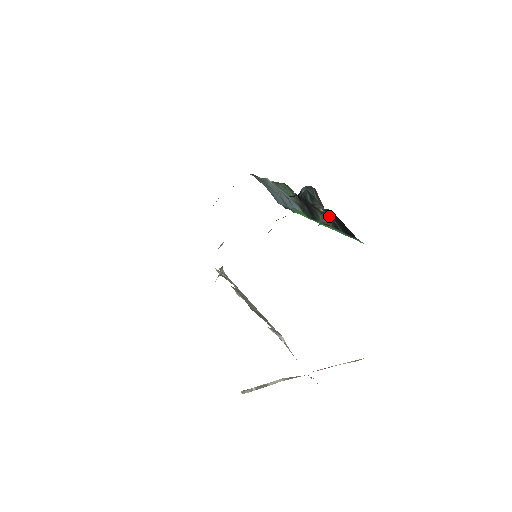
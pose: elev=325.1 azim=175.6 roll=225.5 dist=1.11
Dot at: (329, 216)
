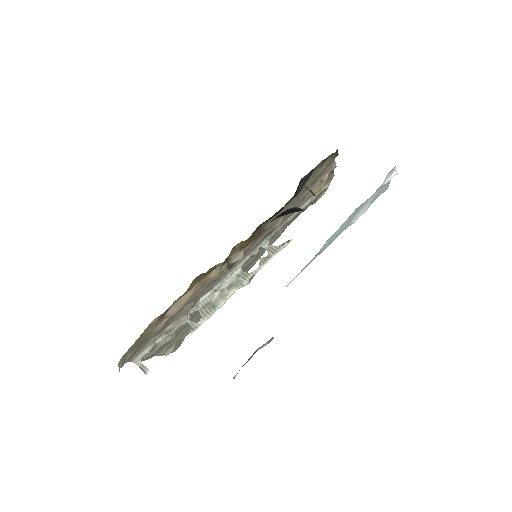
Dot at: occluded
